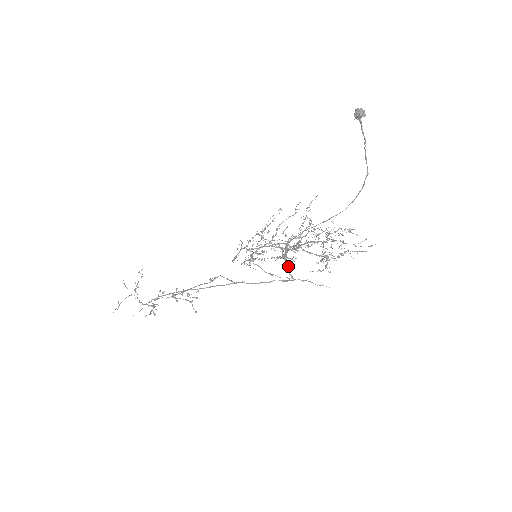
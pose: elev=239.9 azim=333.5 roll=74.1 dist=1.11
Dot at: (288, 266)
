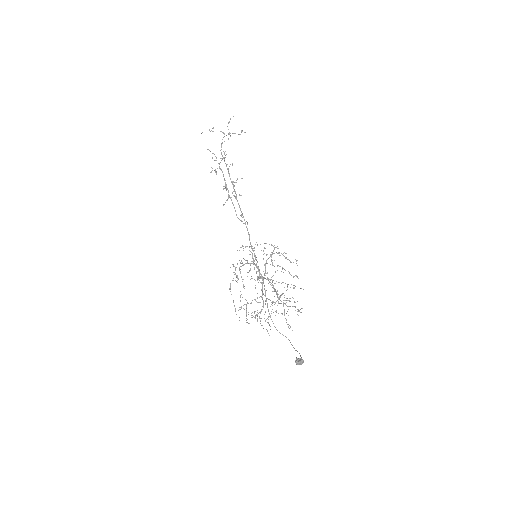
Dot at: (259, 278)
